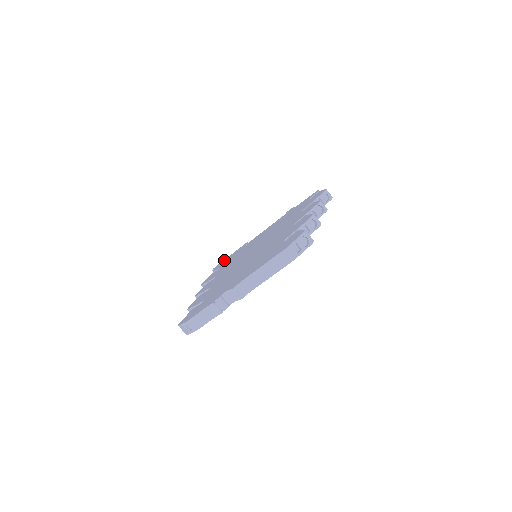
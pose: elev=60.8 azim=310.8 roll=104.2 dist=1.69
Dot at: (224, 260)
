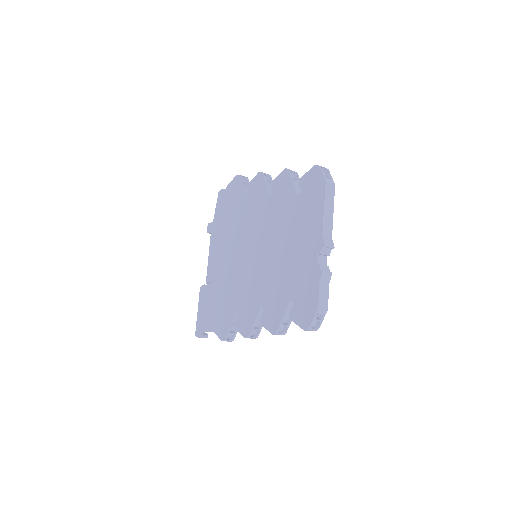
Dot at: (199, 319)
